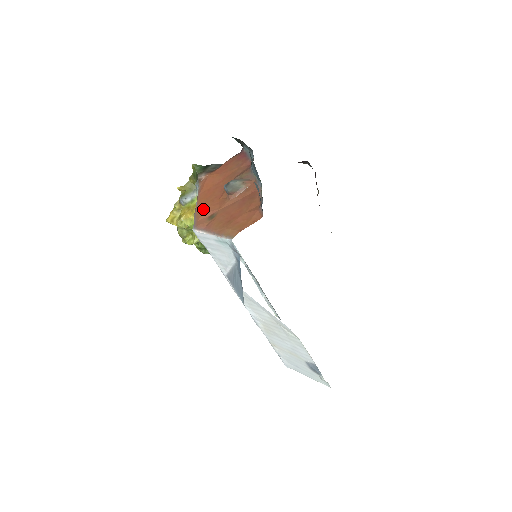
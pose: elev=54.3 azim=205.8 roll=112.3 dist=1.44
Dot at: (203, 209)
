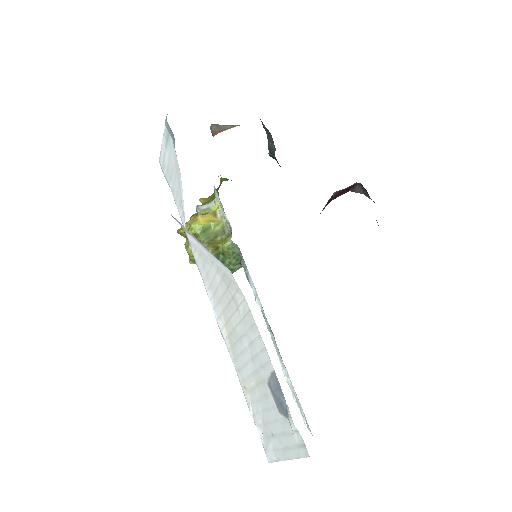
Dot at: occluded
